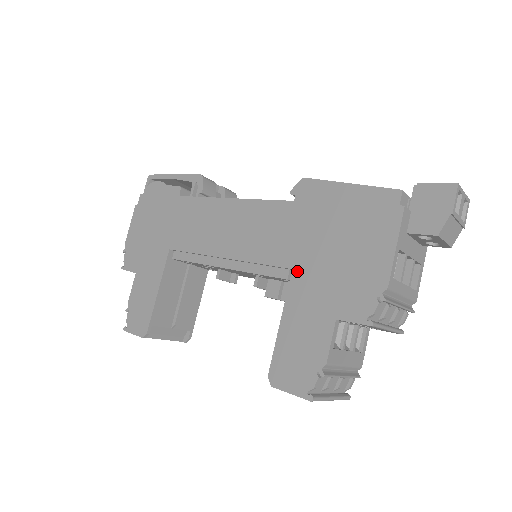
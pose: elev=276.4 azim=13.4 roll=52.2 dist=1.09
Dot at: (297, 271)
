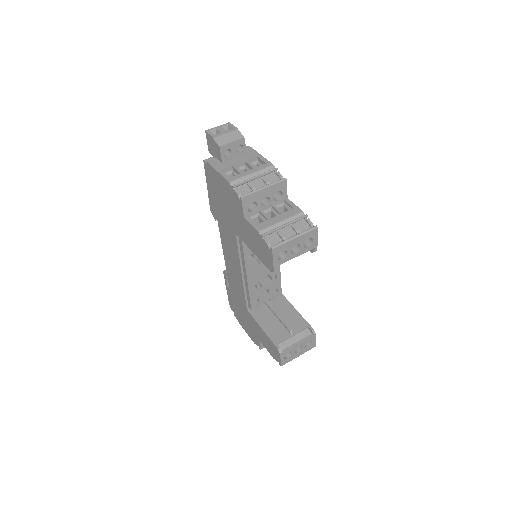
Dot at: (235, 231)
